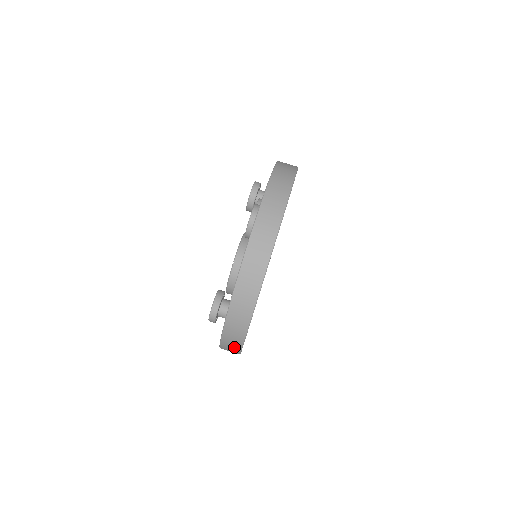
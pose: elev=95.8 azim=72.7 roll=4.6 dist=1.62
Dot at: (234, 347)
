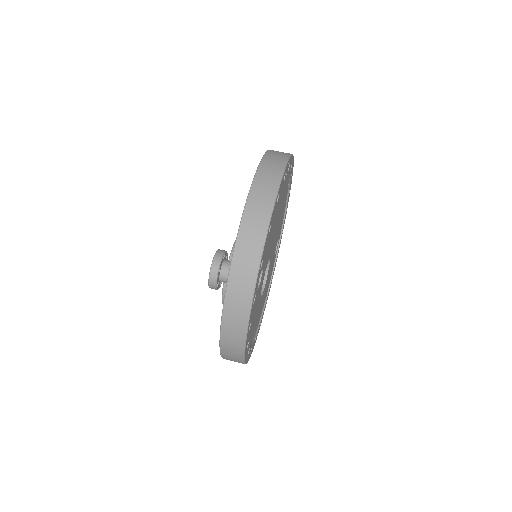
Dot at: (251, 258)
